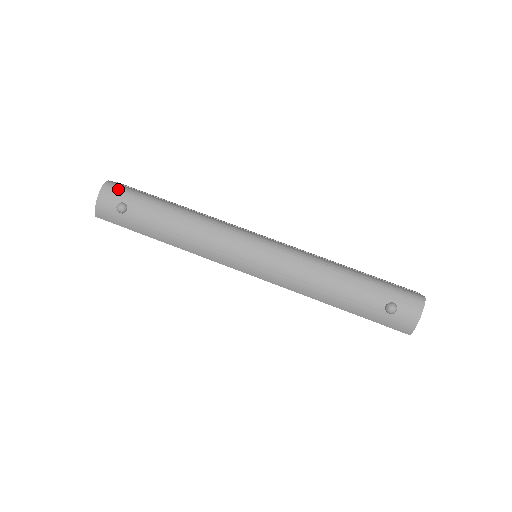
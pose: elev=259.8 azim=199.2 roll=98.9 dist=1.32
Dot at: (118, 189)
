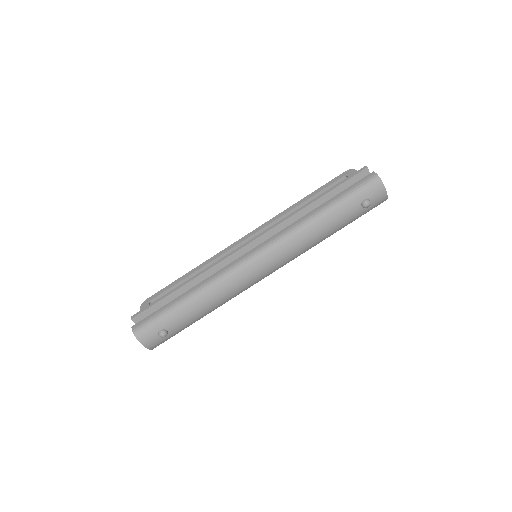
Dot at: (146, 328)
